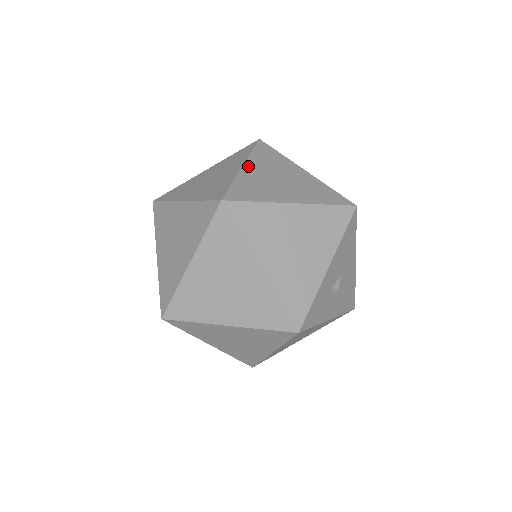
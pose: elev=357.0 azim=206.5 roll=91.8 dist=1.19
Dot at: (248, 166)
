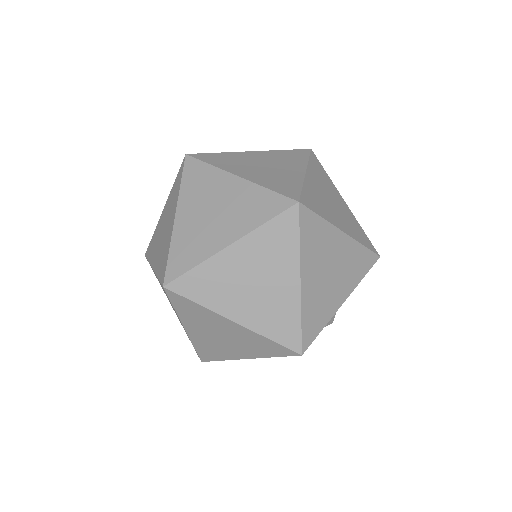
Dot at: (310, 174)
